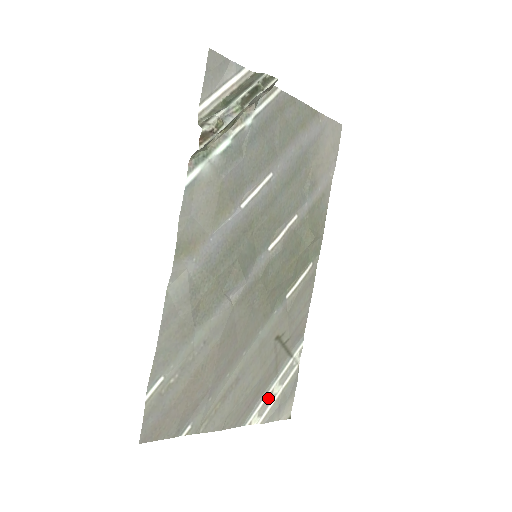
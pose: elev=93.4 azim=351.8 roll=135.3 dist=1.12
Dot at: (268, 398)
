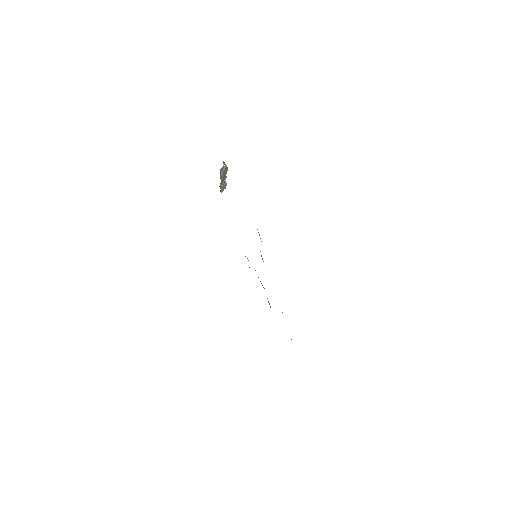
Dot at: occluded
